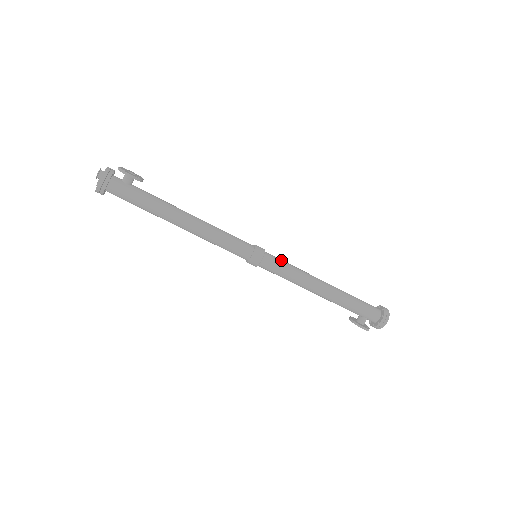
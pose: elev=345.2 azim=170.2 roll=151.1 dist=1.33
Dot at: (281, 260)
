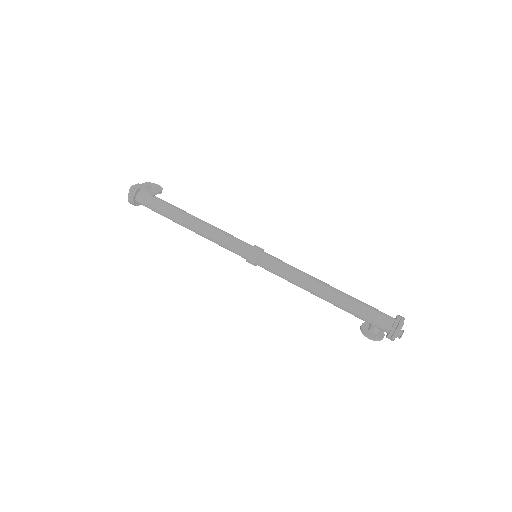
Dot at: (278, 261)
